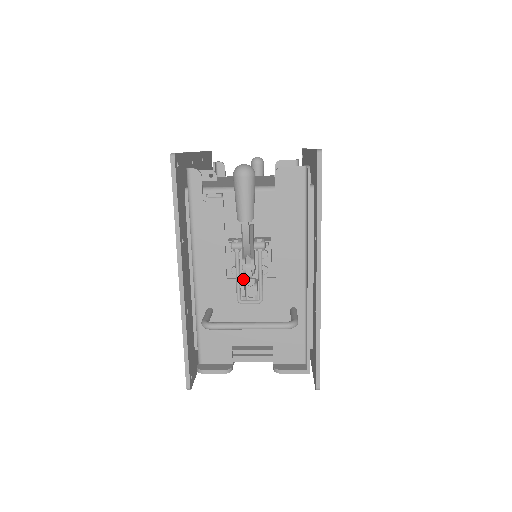
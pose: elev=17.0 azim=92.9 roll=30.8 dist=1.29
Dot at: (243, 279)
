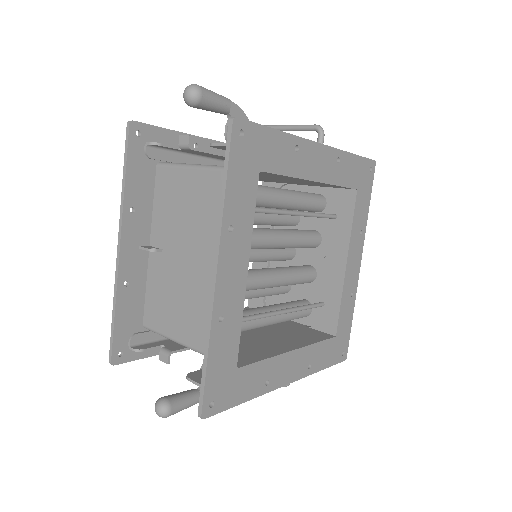
Dot at: occluded
